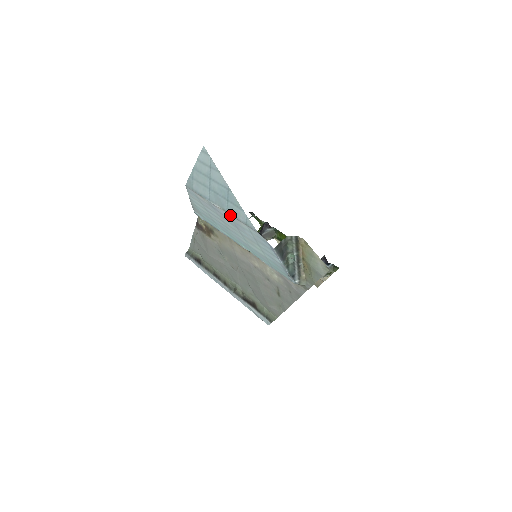
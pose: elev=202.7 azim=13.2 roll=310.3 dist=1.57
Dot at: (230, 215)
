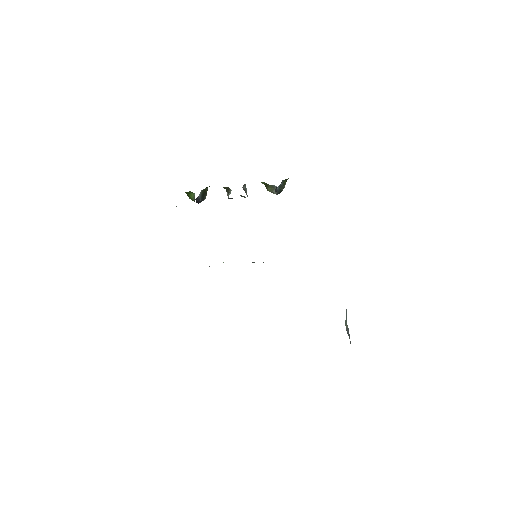
Dot at: occluded
